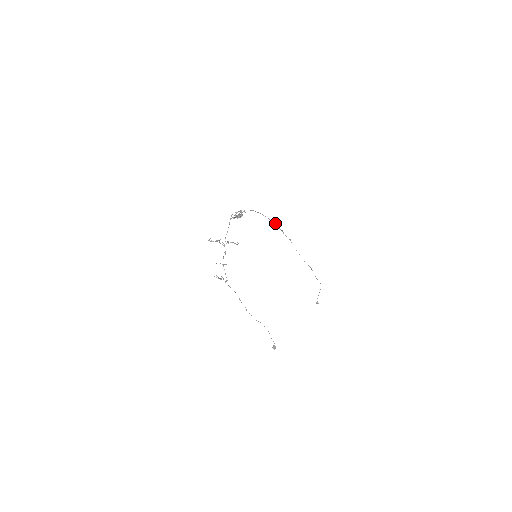
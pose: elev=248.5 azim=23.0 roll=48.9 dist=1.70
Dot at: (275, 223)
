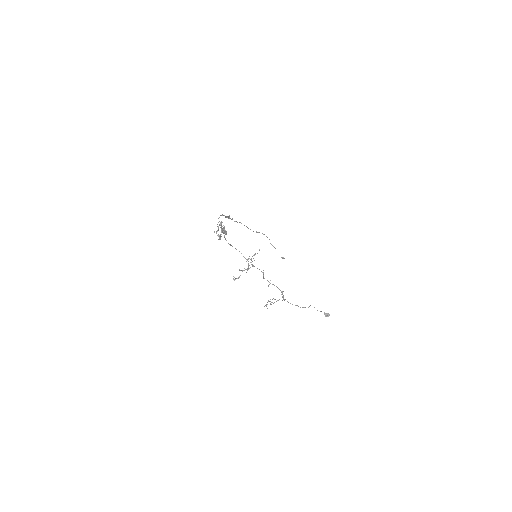
Dot at: (227, 216)
